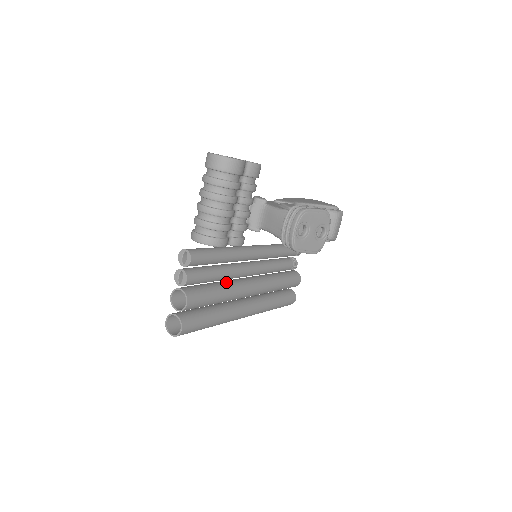
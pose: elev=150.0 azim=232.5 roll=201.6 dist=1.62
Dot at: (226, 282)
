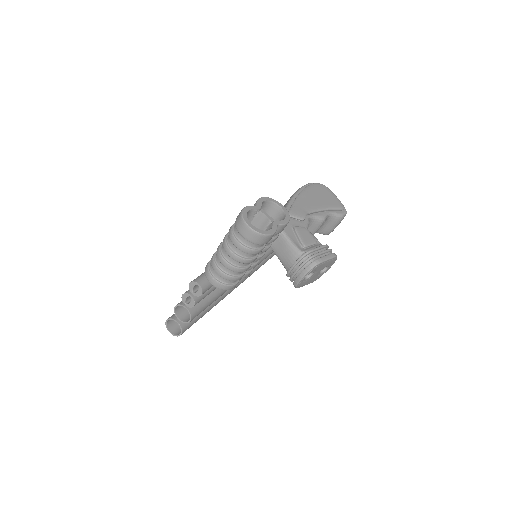
Dot at: occluded
